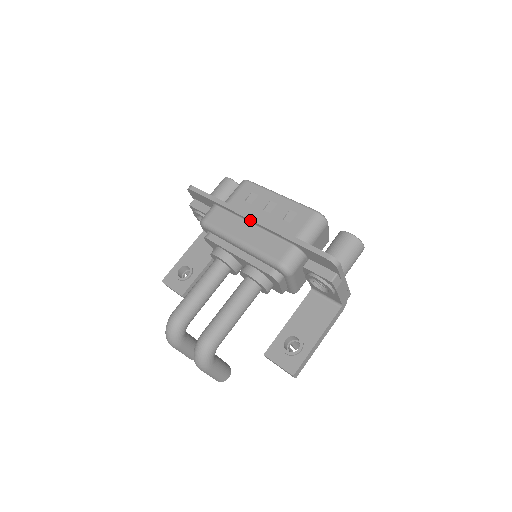
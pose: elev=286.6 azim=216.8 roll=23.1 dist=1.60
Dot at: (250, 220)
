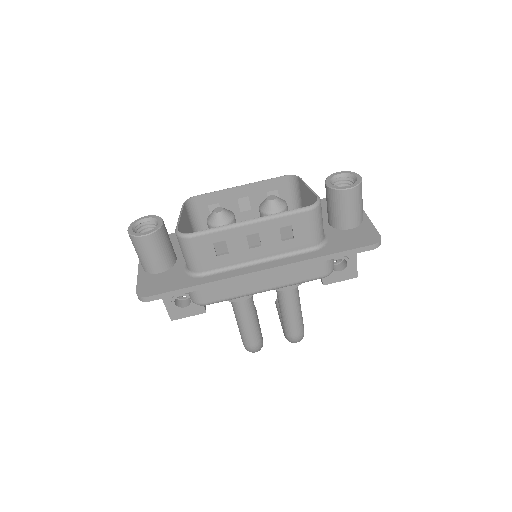
Dot at: occluded
